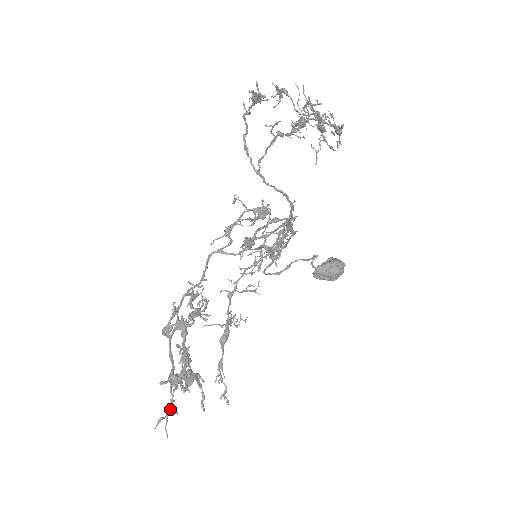
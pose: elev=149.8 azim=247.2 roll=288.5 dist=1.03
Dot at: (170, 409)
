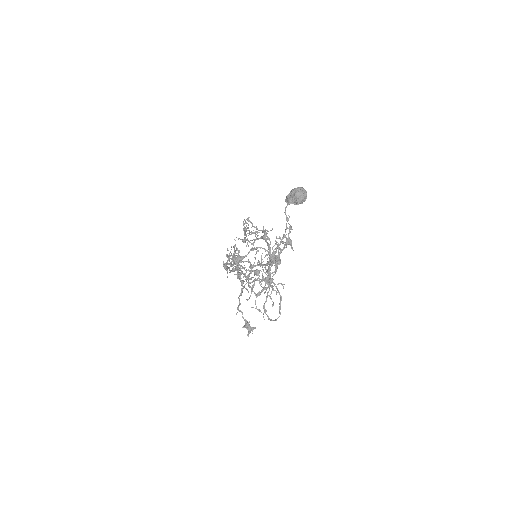
Dot at: occluded
